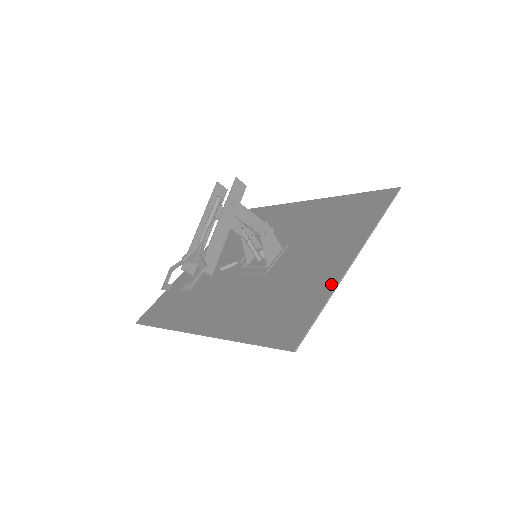
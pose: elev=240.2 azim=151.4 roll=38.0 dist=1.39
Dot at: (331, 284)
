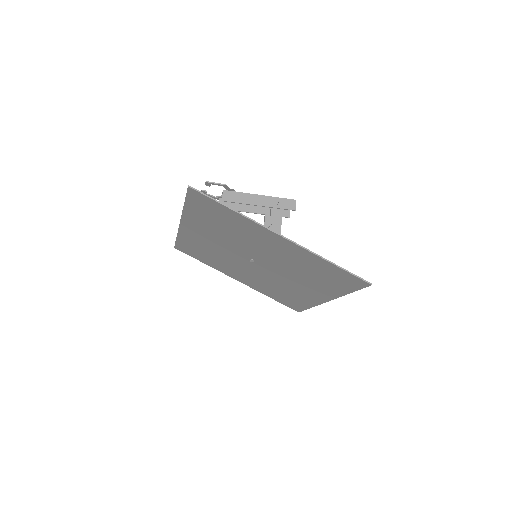
Dot at: (251, 221)
